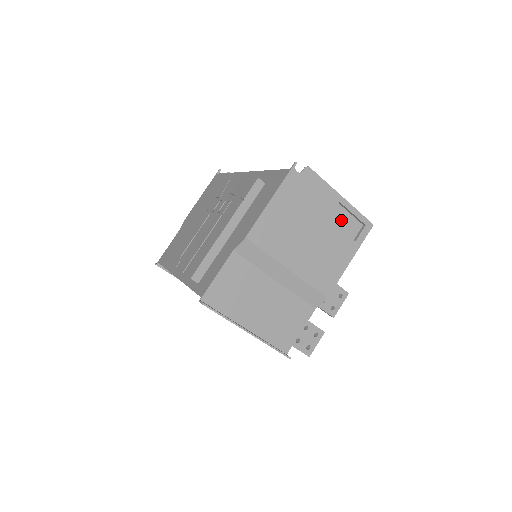
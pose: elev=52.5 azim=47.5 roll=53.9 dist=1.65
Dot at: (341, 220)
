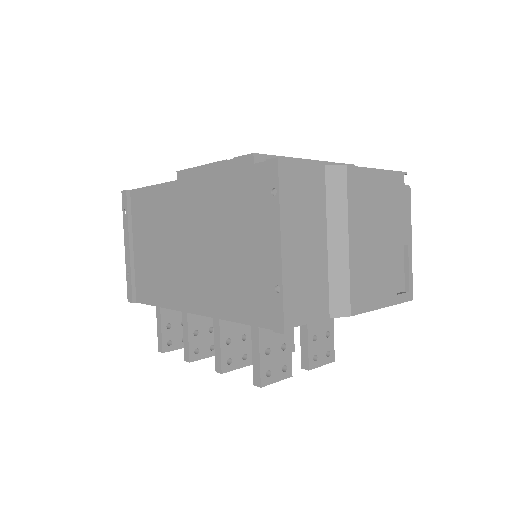
Dot at: (397, 263)
